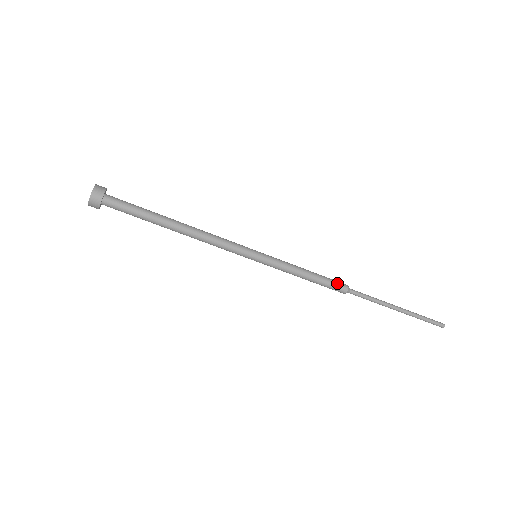
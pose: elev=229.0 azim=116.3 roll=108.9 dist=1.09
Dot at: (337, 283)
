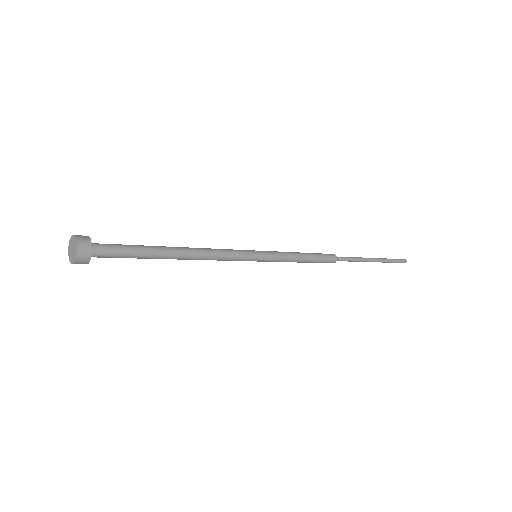
Dot at: occluded
